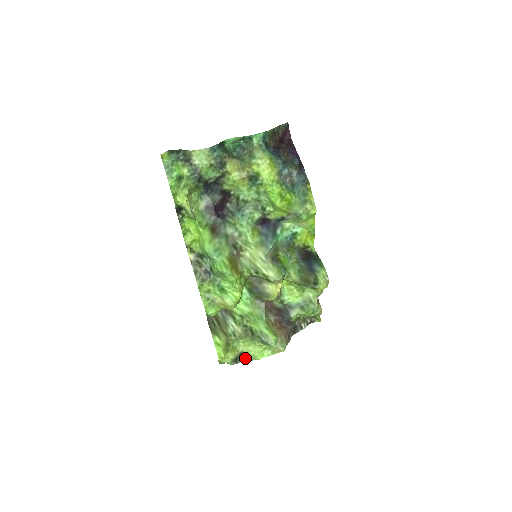
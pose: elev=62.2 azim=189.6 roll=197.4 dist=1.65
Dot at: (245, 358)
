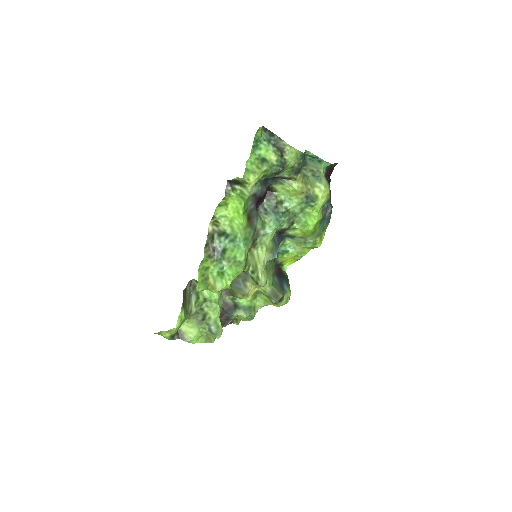
Dot at: (180, 337)
